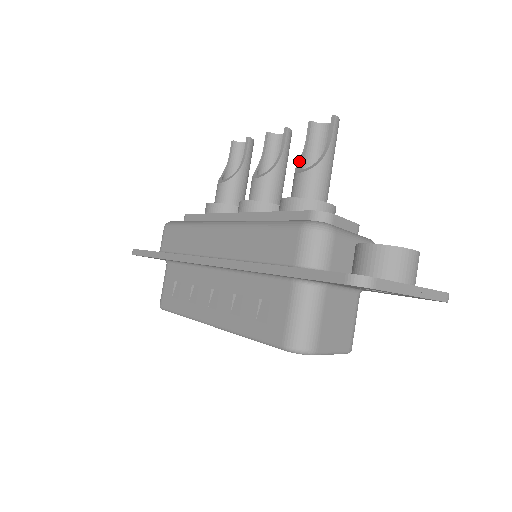
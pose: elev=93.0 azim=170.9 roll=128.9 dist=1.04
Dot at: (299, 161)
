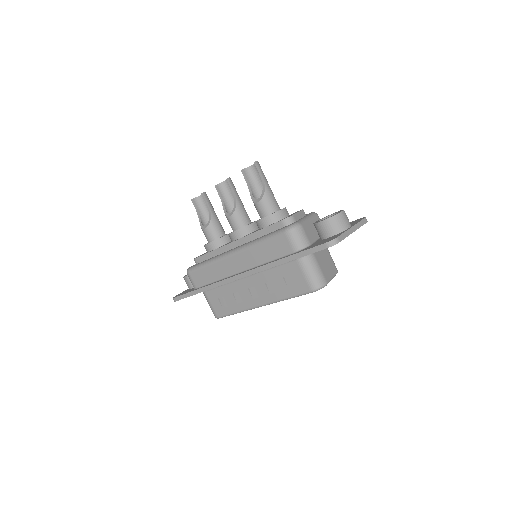
Dot at: (251, 195)
